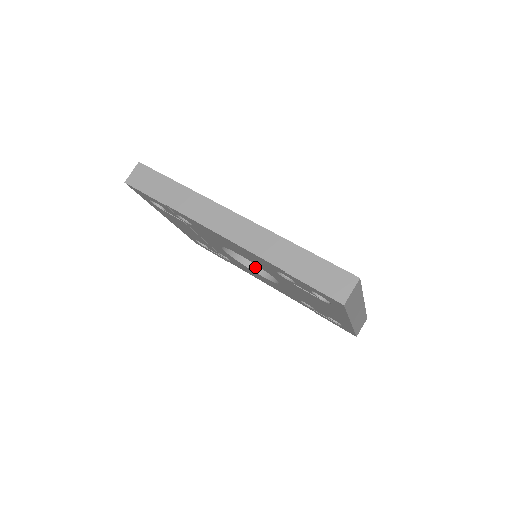
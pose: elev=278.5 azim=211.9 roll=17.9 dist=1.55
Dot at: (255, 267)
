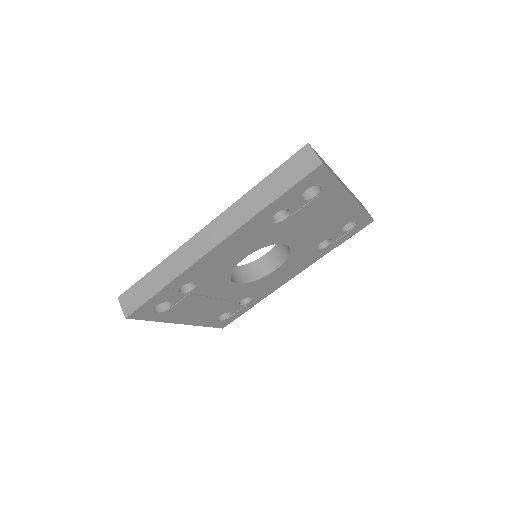
Dot at: (267, 271)
